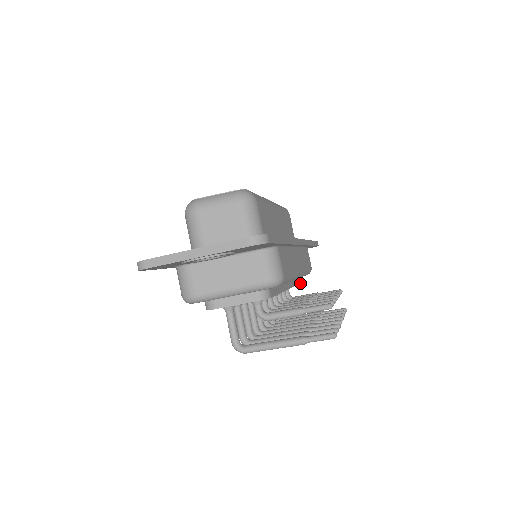
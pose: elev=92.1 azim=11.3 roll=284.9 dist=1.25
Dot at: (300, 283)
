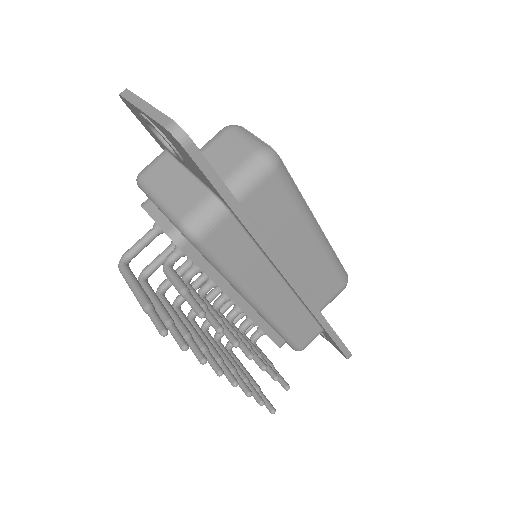
Dot at: (277, 344)
